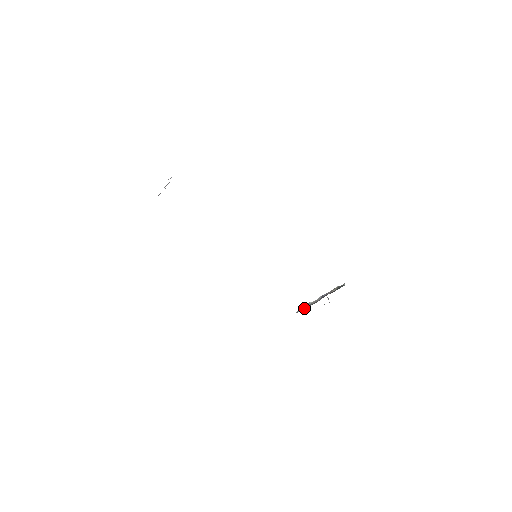
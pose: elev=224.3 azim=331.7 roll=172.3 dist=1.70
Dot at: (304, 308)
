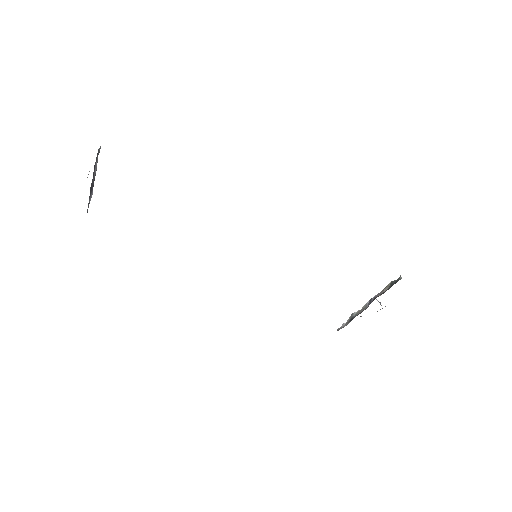
Dot at: (347, 322)
